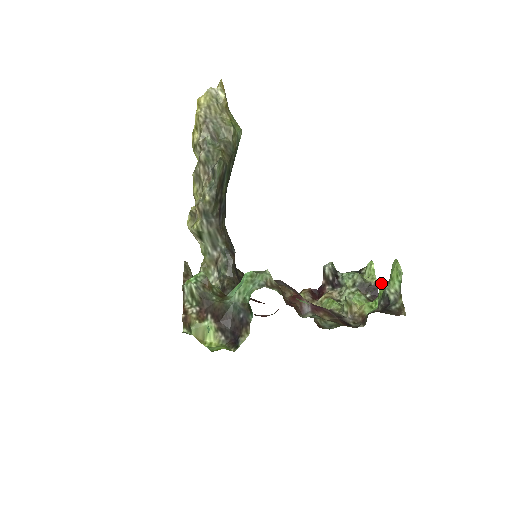
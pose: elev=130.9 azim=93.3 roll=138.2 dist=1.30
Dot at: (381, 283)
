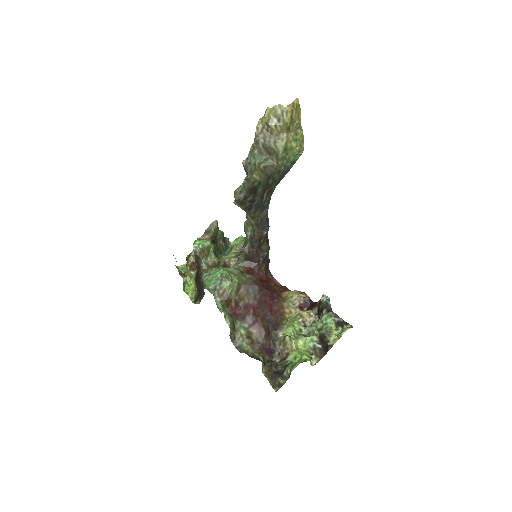
Dot at: (303, 356)
